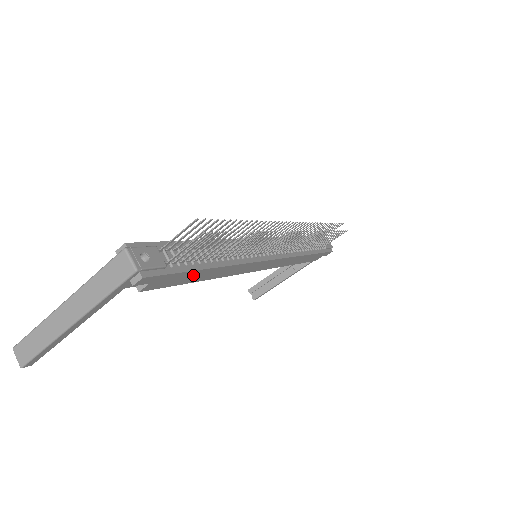
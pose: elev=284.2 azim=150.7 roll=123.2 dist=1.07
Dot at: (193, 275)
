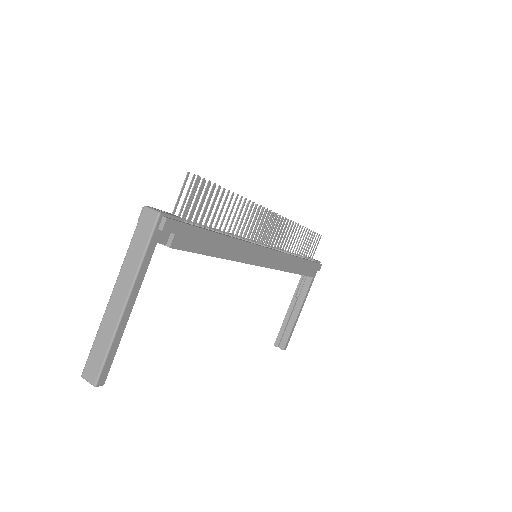
Dot at: (208, 240)
